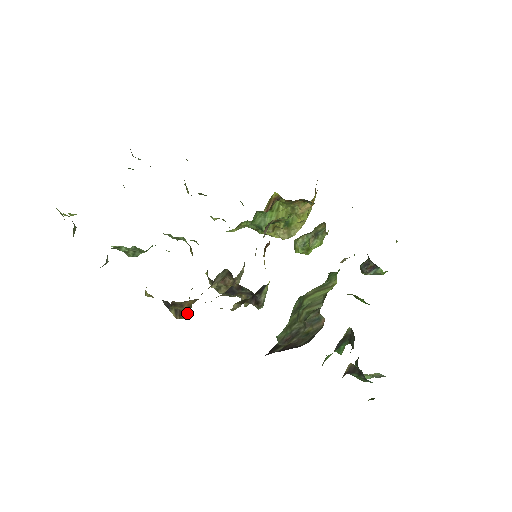
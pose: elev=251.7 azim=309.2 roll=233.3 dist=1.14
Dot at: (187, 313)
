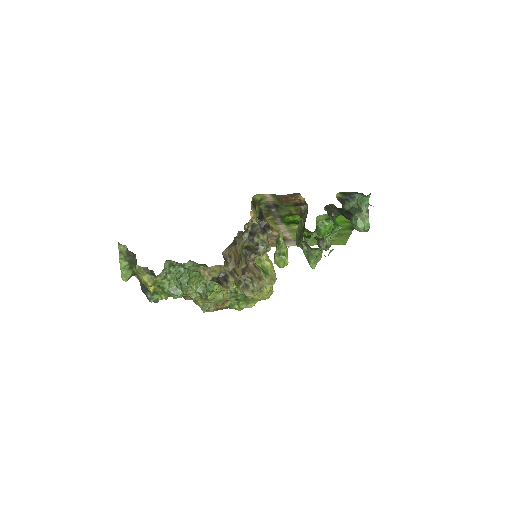
Dot at: (239, 269)
